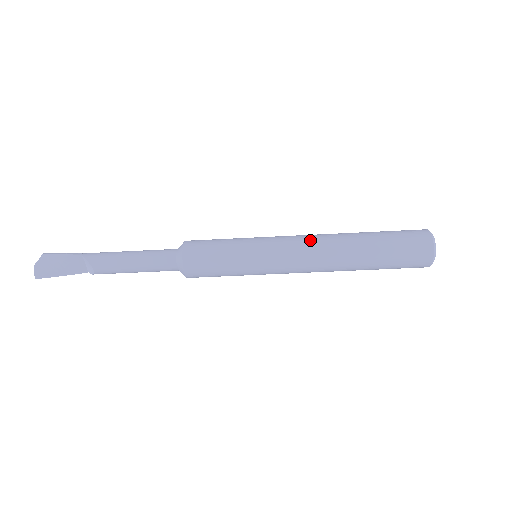
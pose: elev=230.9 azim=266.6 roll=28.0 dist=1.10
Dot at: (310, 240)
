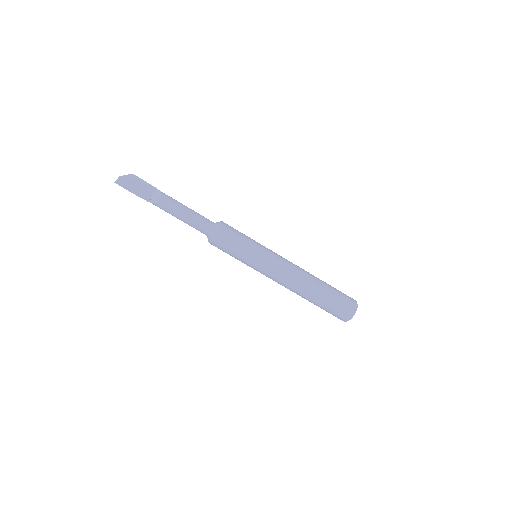
Dot at: occluded
